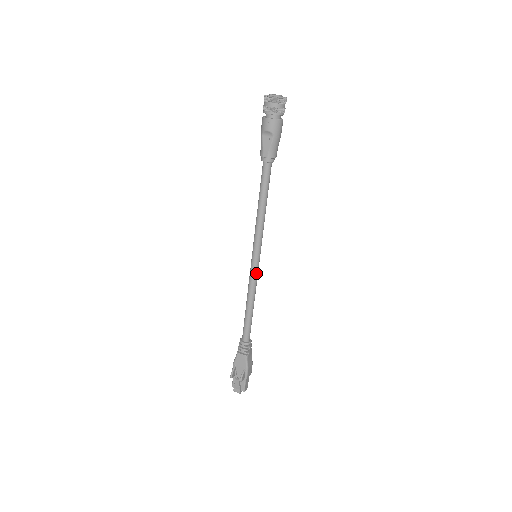
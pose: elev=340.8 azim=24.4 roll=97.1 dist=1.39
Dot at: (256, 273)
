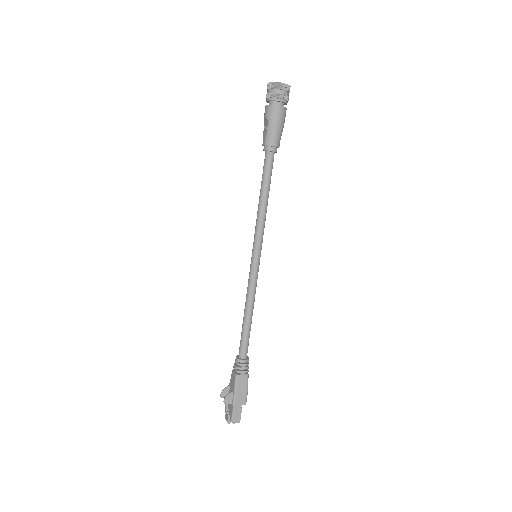
Dot at: (253, 275)
